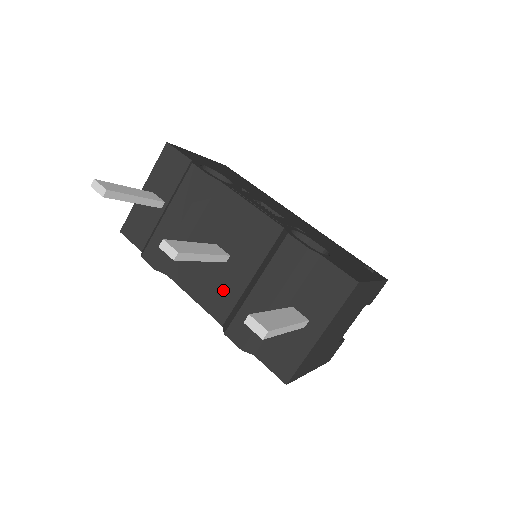
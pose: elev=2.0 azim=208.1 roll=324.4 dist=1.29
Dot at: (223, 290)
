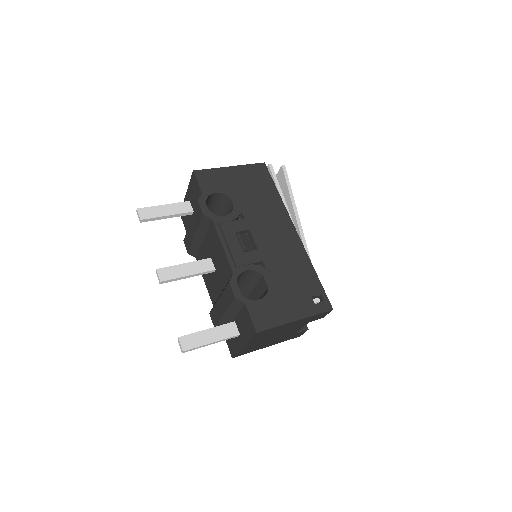
Dot at: (213, 287)
